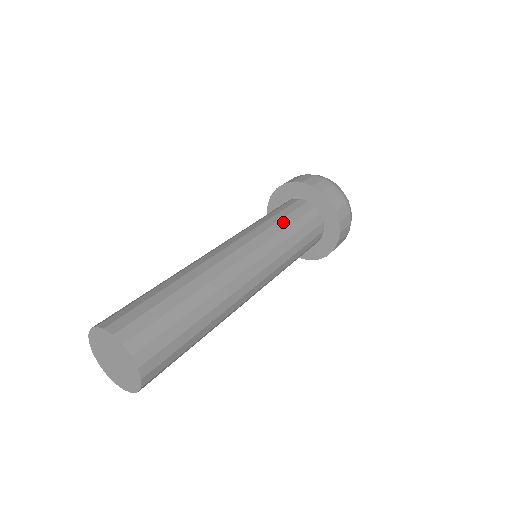
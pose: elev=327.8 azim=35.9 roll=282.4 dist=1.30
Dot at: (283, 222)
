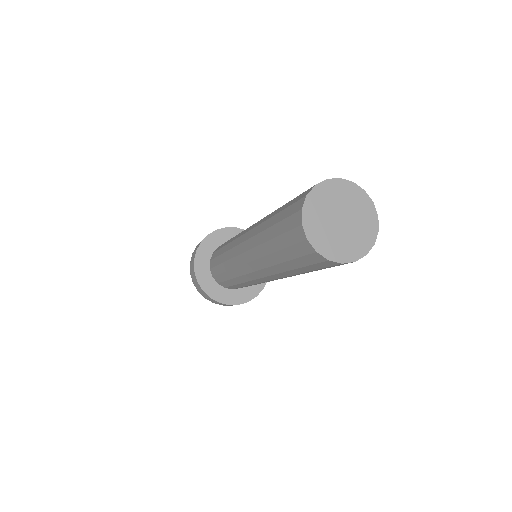
Dot at: occluded
